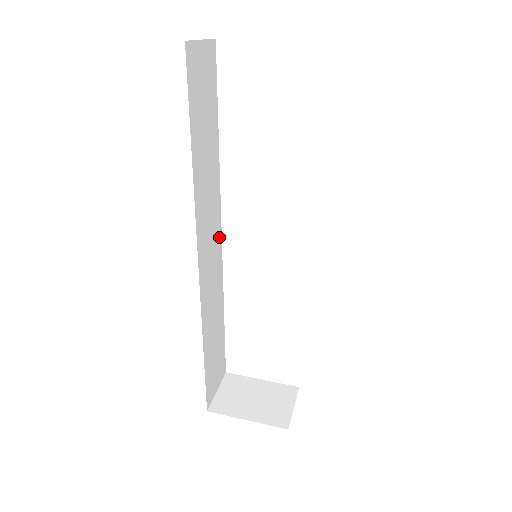
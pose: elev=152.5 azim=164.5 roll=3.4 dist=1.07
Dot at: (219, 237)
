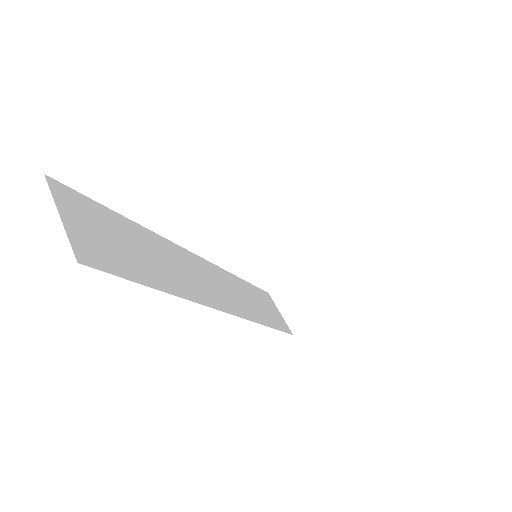
Dot at: (202, 262)
